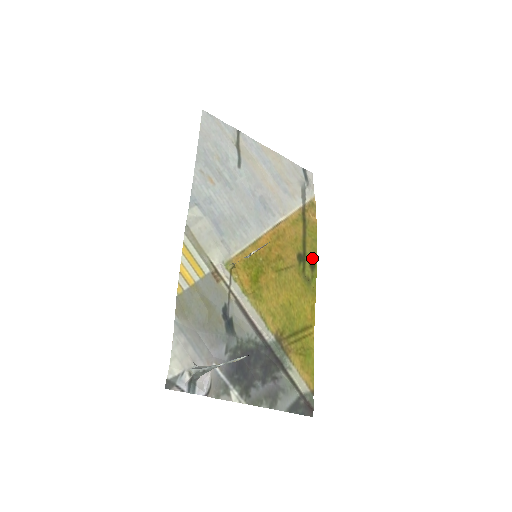
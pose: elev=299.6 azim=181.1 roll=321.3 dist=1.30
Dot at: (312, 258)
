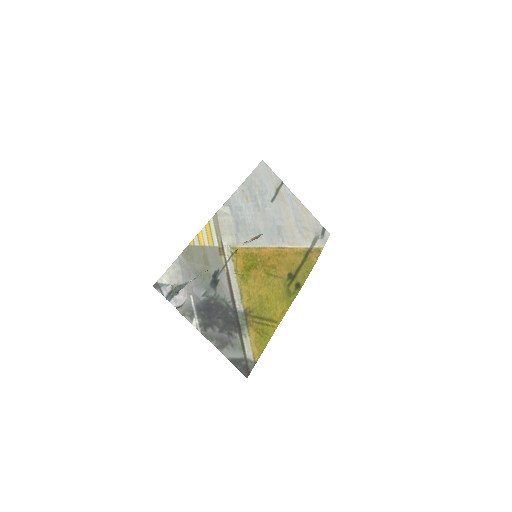
Dot at: (300, 281)
